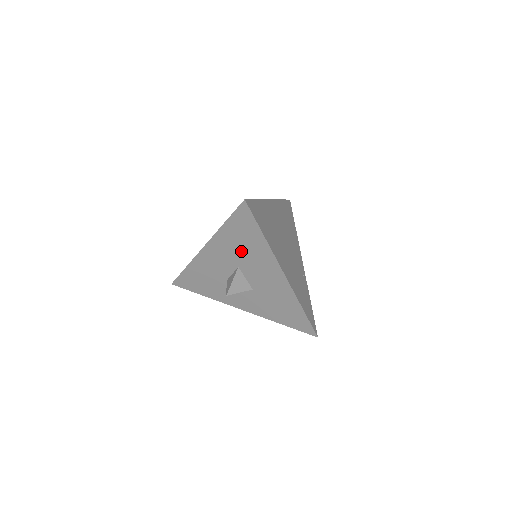
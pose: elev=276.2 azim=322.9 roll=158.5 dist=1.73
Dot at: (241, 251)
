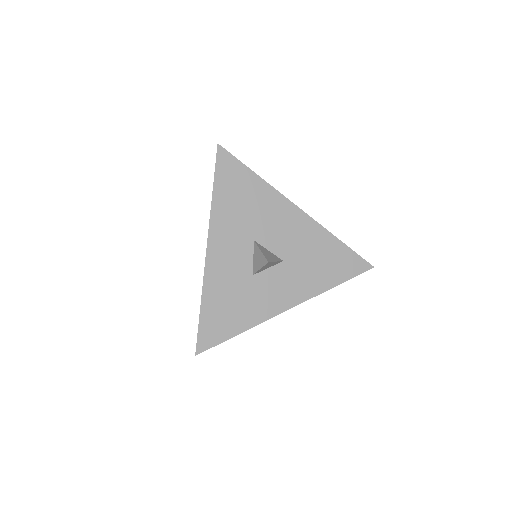
Dot at: (245, 214)
